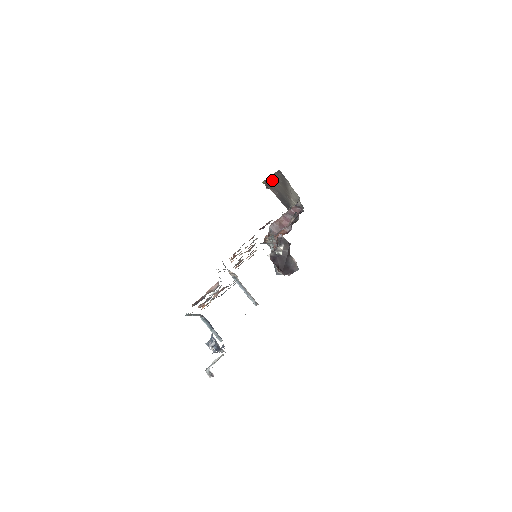
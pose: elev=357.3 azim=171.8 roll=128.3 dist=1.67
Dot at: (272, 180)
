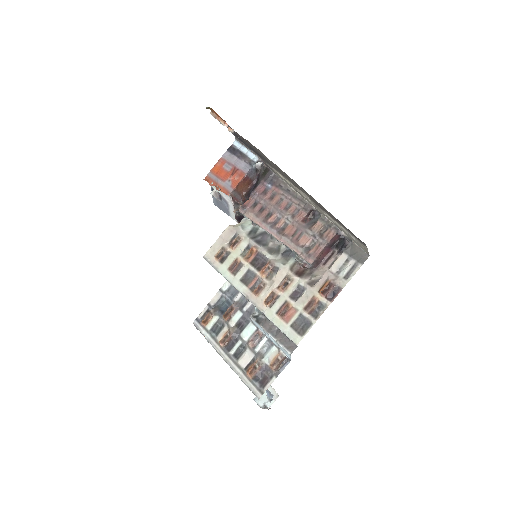
Dot at: (274, 164)
